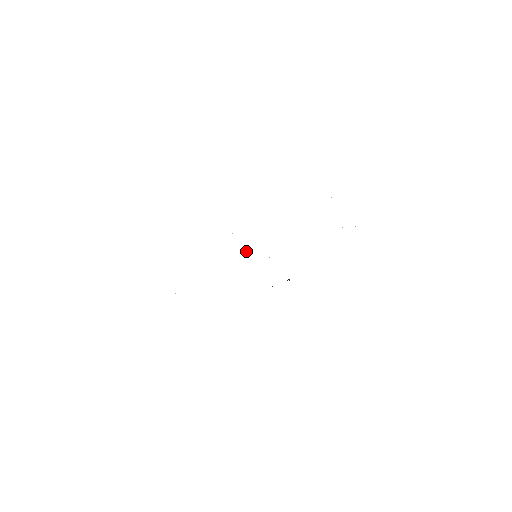
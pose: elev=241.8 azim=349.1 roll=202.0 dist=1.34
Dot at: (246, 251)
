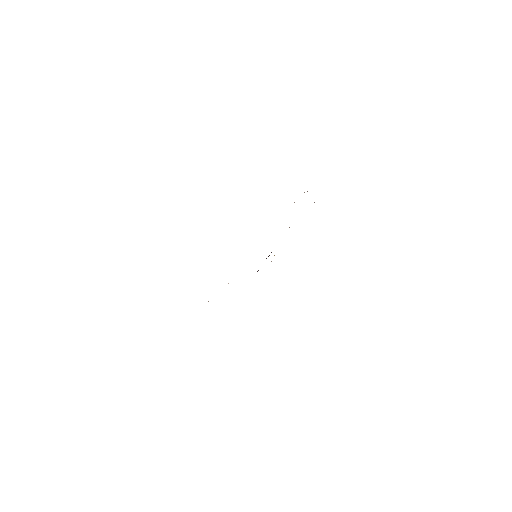
Dot at: occluded
